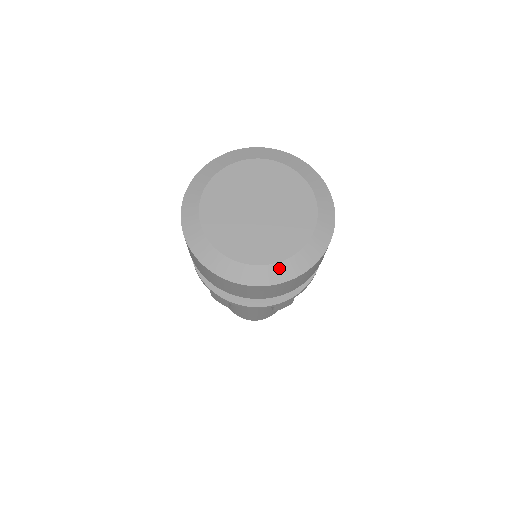
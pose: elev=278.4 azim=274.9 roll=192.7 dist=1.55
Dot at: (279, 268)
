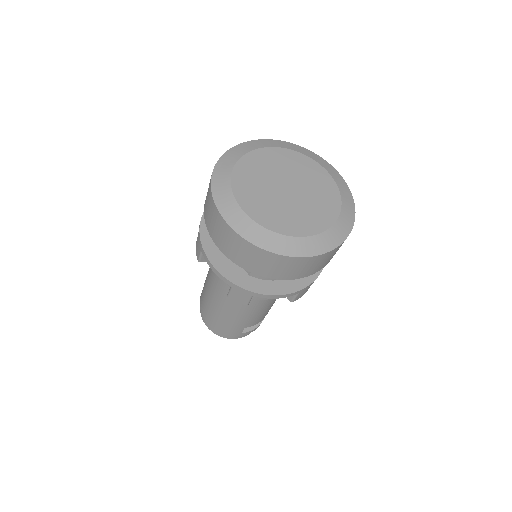
Dot at: (260, 231)
